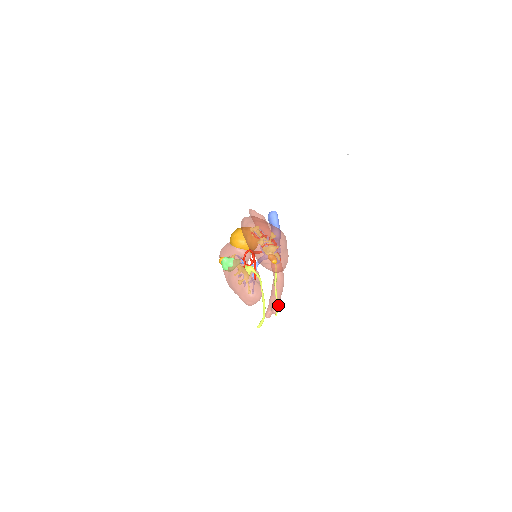
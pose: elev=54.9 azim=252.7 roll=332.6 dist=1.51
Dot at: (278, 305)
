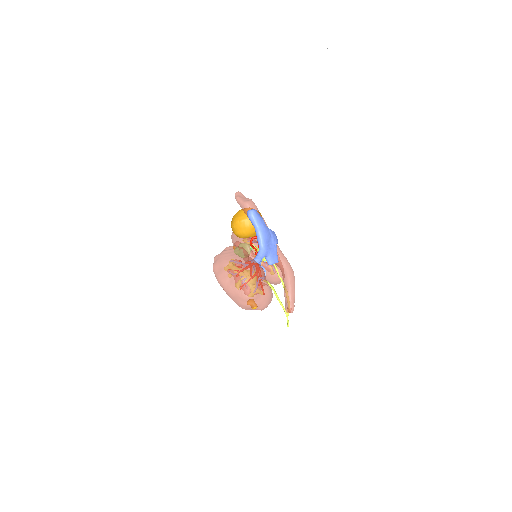
Dot at: (292, 302)
